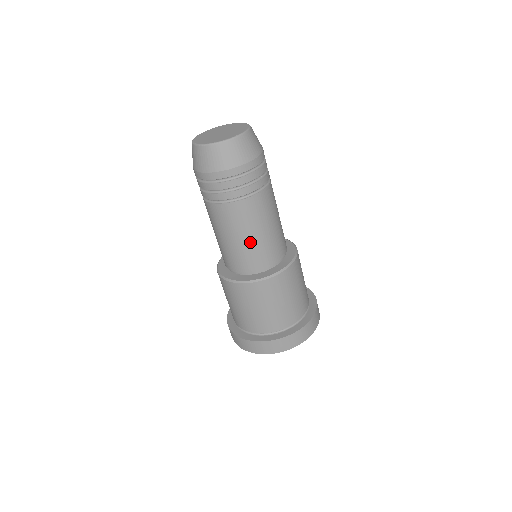
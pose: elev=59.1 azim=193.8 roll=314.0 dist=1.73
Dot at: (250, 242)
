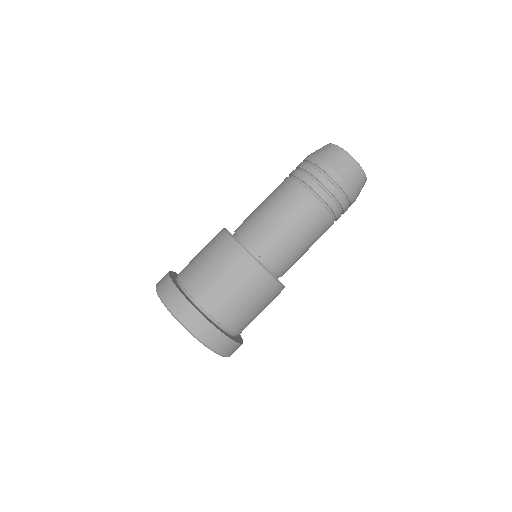
Dot at: (278, 225)
